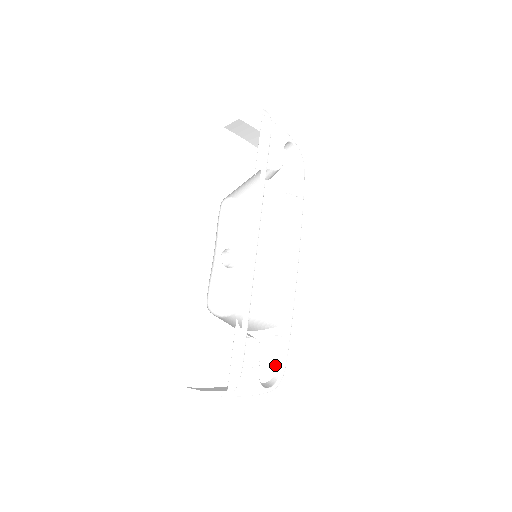
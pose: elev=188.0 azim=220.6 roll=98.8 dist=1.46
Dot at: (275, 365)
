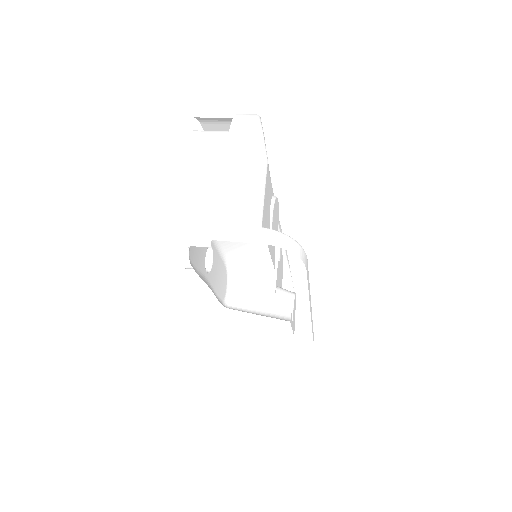
Dot at: (282, 262)
